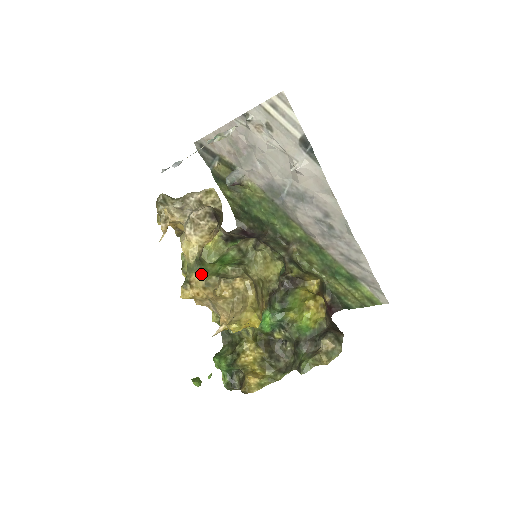
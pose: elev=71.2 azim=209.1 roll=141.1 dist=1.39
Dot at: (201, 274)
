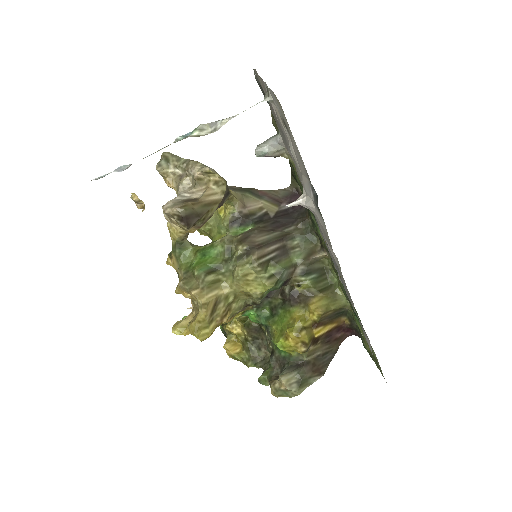
Dot at: (177, 259)
